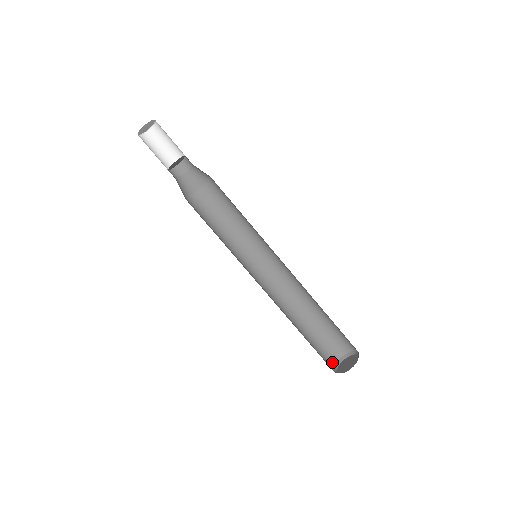
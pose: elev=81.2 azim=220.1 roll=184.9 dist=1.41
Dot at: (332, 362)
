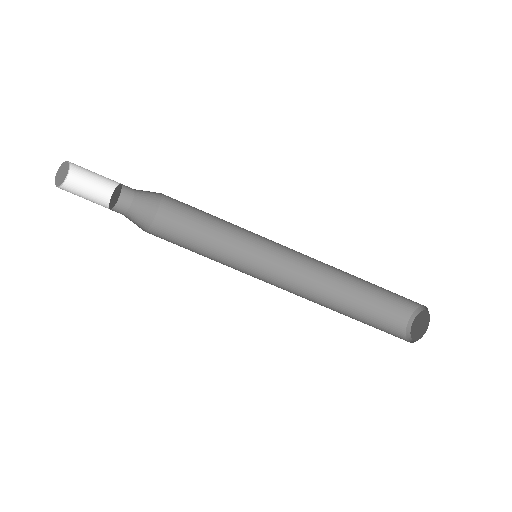
Dot at: (401, 337)
